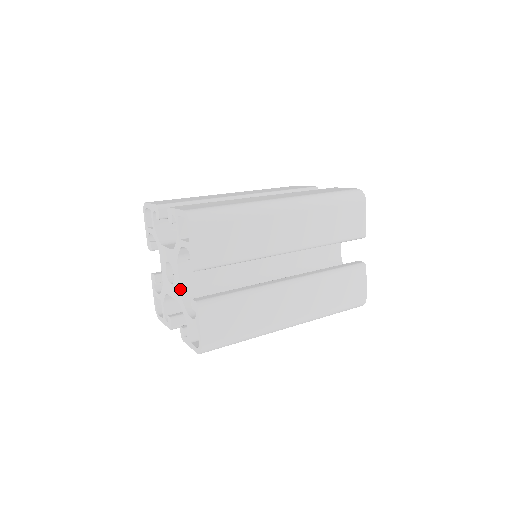
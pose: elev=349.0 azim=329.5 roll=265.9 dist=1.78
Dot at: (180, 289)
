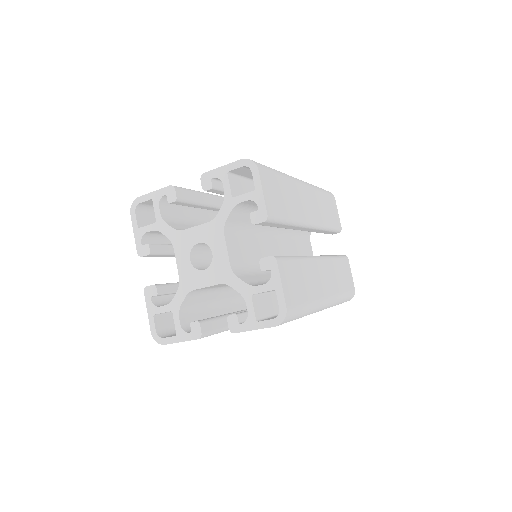
Dot at: (229, 263)
